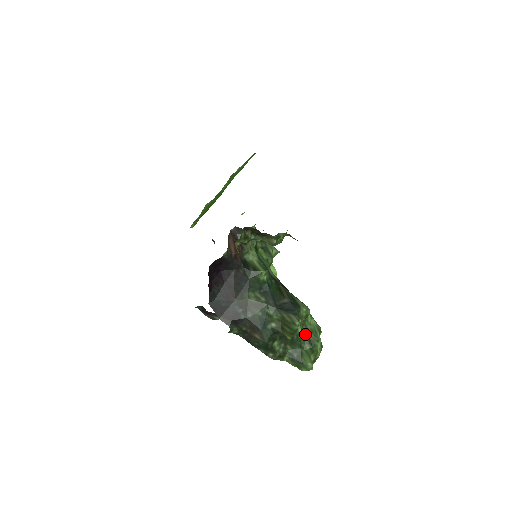
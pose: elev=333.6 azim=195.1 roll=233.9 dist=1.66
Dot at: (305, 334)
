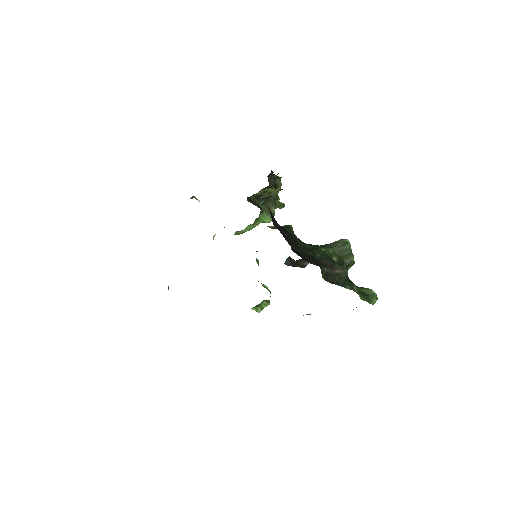
Dot at: occluded
